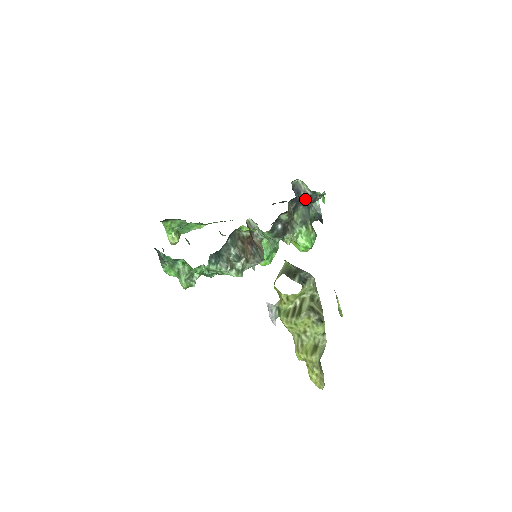
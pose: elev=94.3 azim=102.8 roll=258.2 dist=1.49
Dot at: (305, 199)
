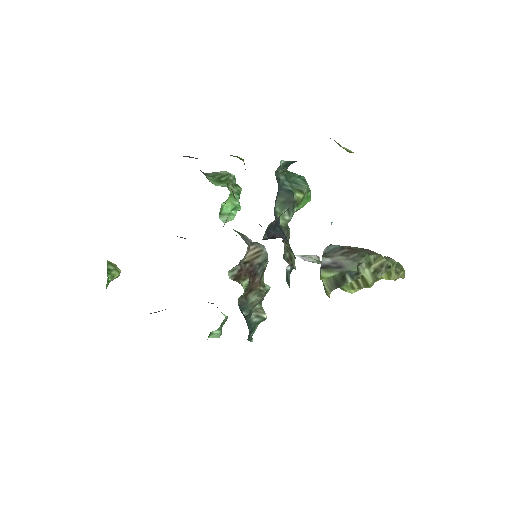
Dot at: occluded
